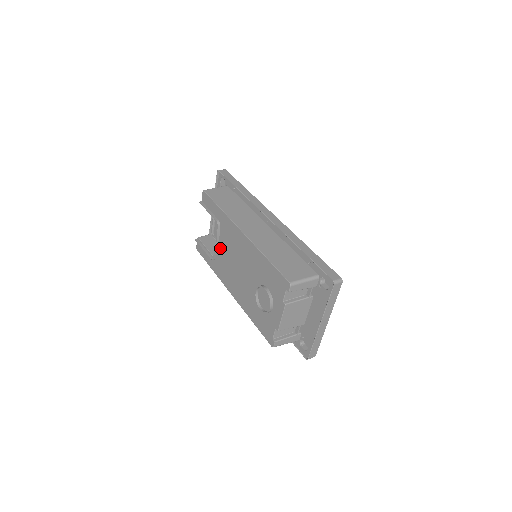
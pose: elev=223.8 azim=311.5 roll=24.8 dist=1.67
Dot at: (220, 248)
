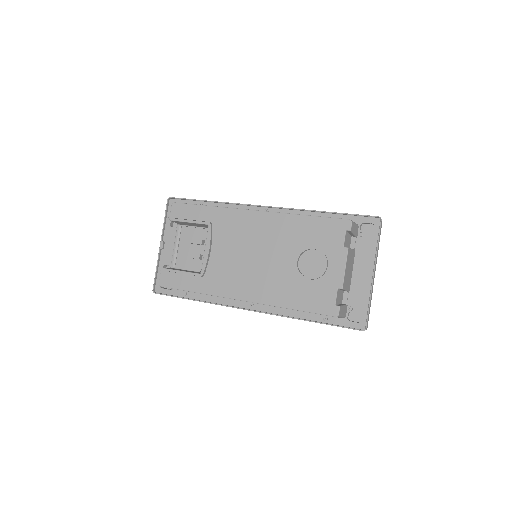
Dot at: (215, 253)
